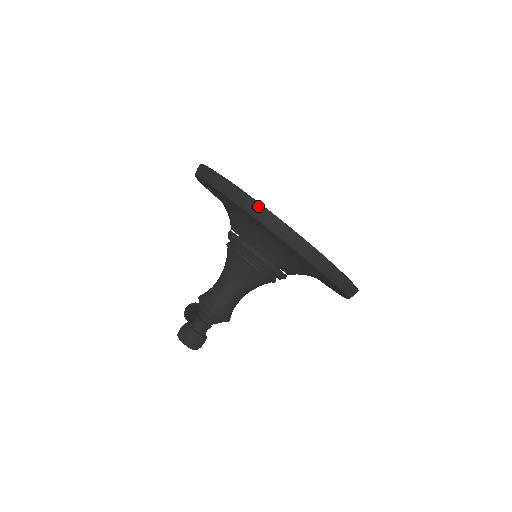
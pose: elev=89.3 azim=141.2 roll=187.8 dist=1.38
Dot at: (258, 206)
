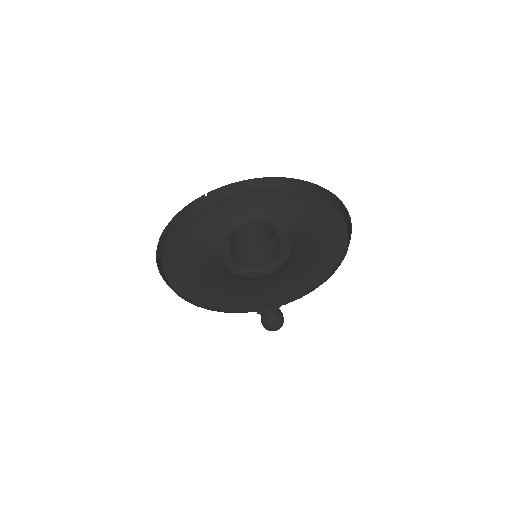
Dot at: (273, 304)
